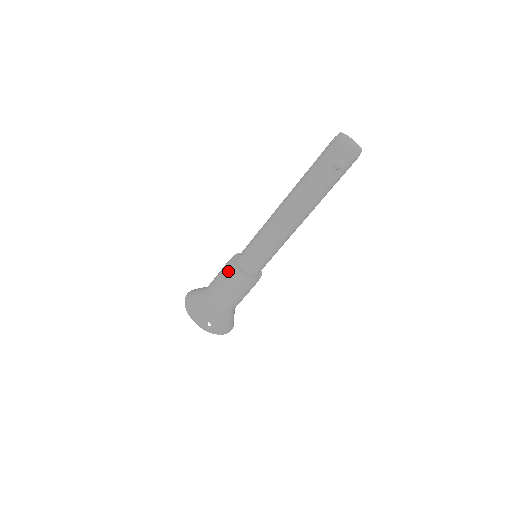
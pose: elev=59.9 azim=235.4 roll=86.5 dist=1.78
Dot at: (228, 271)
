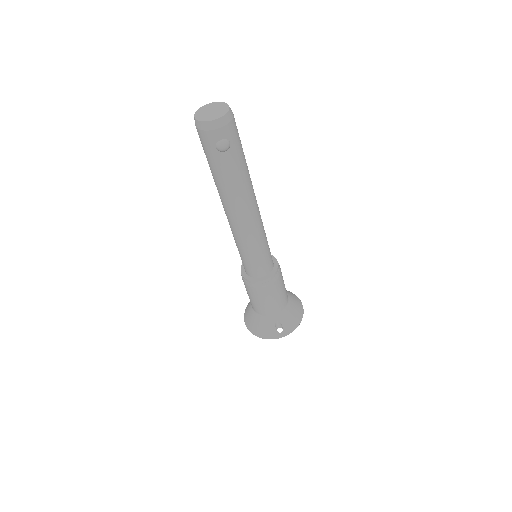
Dot at: (248, 288)
